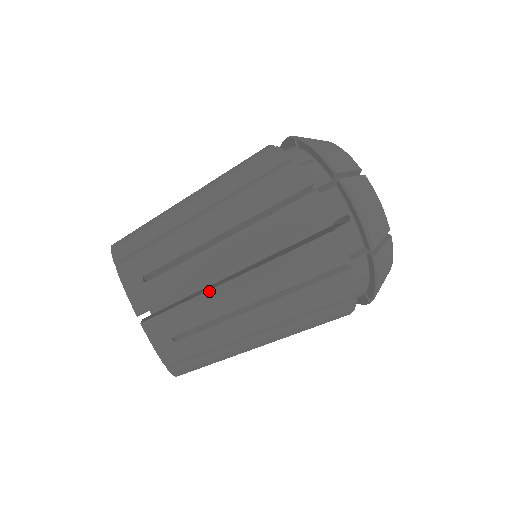
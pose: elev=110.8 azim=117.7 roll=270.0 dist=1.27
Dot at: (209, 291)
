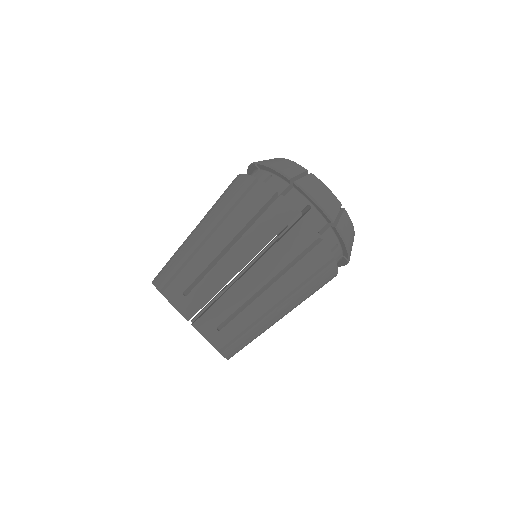
Dot at: (196, 254)
